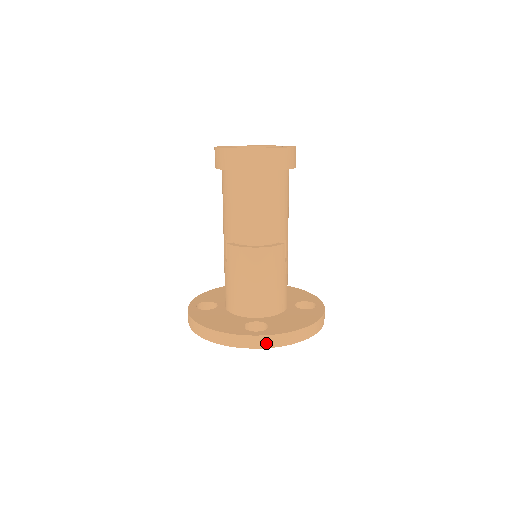
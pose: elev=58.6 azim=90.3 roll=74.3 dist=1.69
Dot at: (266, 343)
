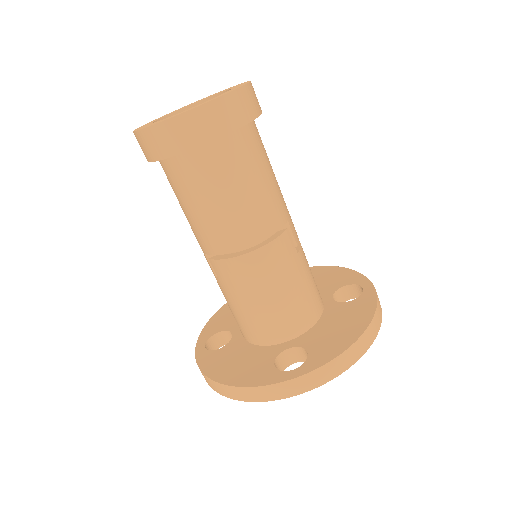
Dot at: (313, 382)
